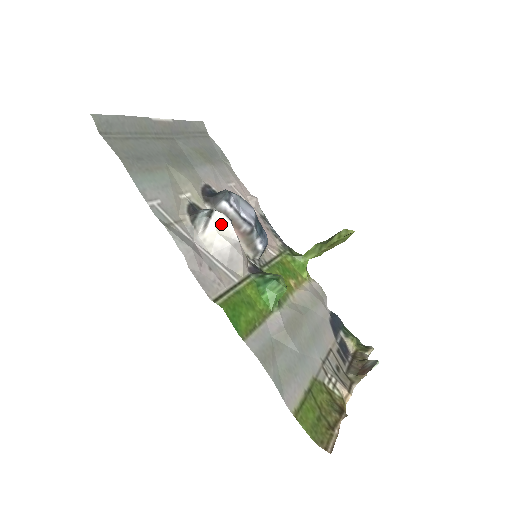
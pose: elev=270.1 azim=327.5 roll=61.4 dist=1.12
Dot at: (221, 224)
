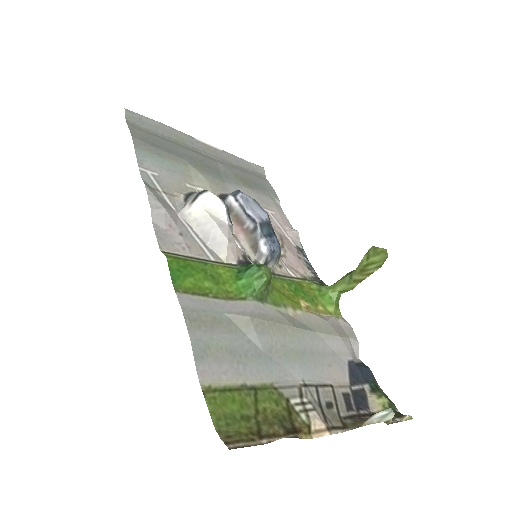
Dot at: (211, 204)
